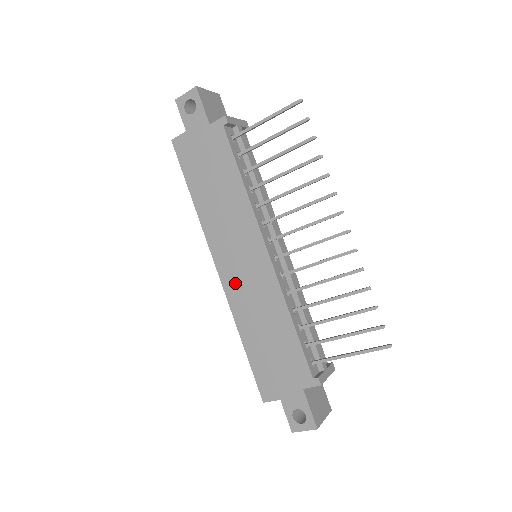
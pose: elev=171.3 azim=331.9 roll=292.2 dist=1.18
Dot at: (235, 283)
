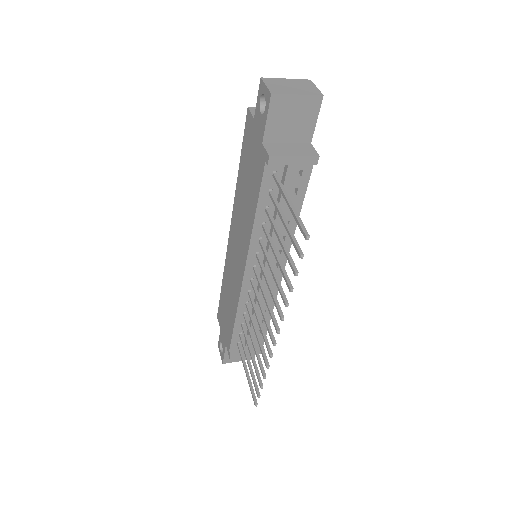
Dot at: (230, 256)
